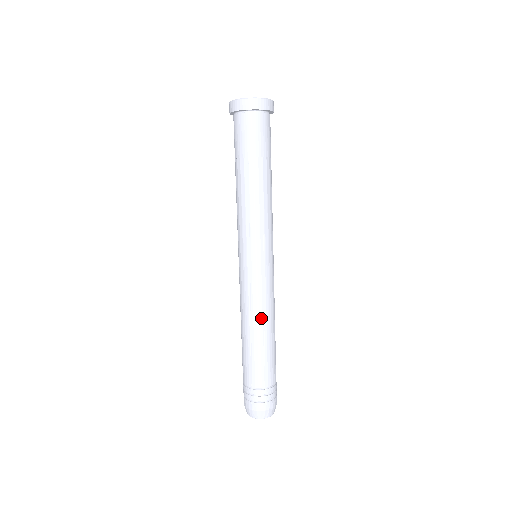
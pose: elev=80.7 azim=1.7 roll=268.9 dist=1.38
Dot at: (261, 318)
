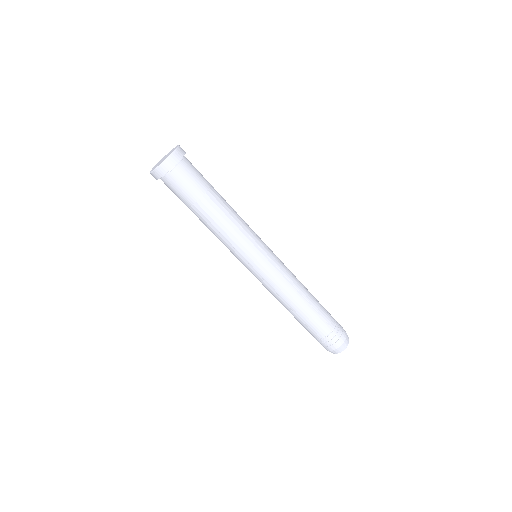
Dot at: (281, 301)
